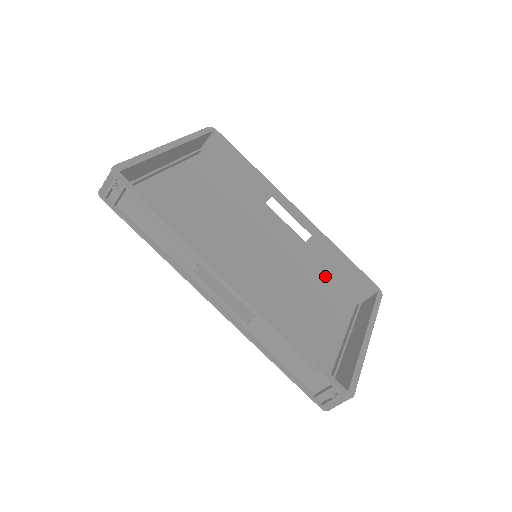
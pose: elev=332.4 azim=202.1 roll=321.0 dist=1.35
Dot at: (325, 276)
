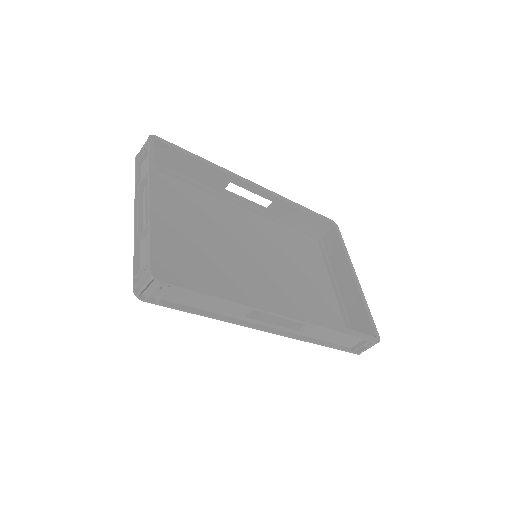
Dot at: (289, 229)
